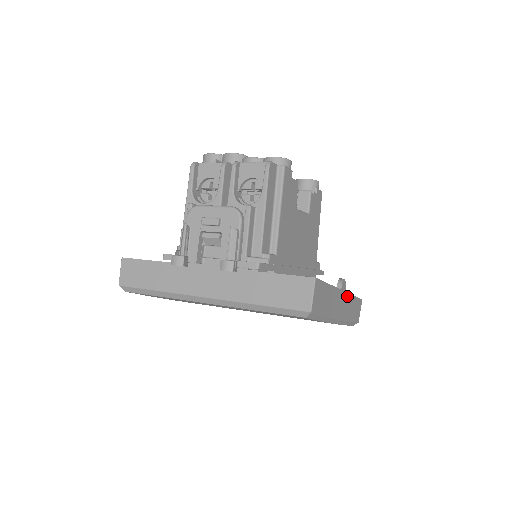
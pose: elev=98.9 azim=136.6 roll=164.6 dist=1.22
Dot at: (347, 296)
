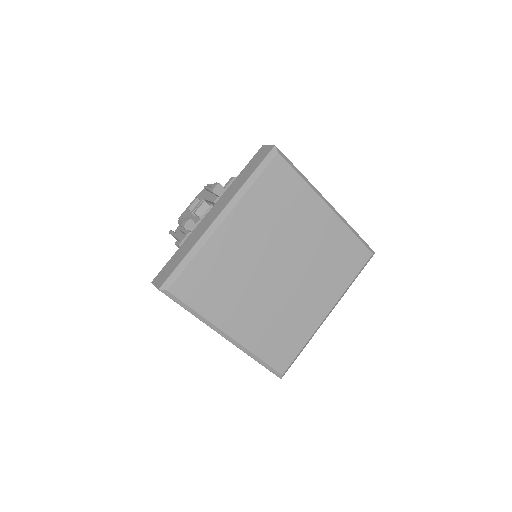
Dot at: occluded
